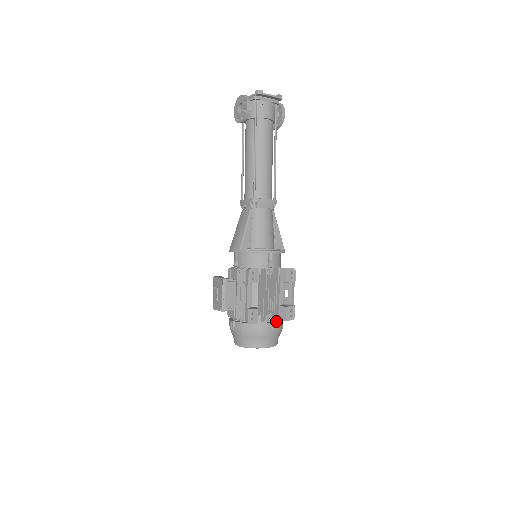
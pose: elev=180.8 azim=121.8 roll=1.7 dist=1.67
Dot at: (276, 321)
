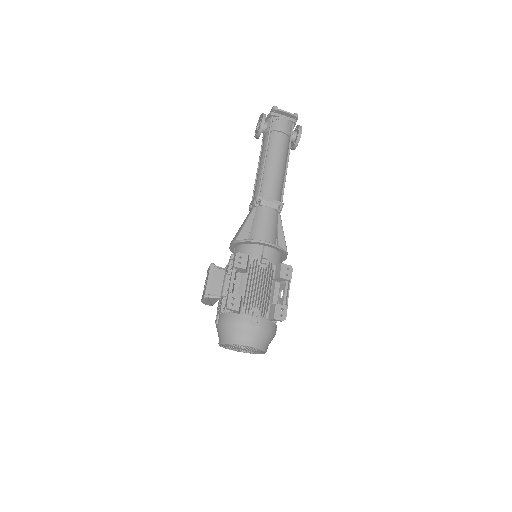
Dot at: (264, 319)
